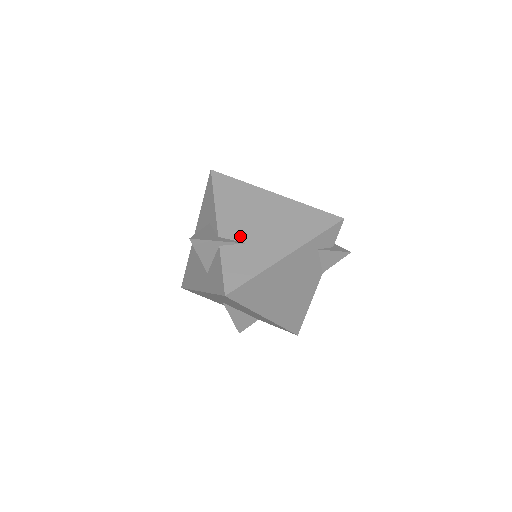
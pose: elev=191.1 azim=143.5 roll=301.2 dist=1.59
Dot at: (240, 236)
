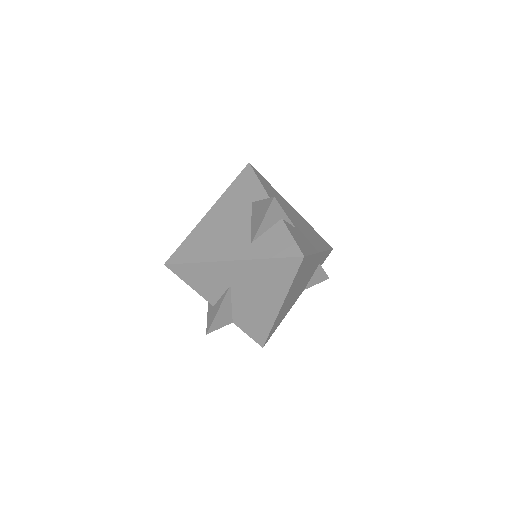
Dot at: occluded
